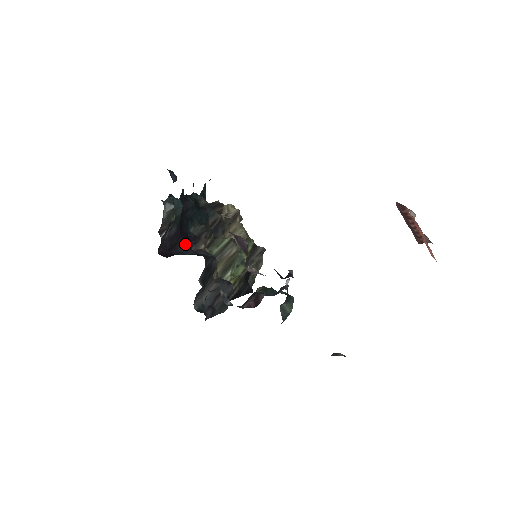
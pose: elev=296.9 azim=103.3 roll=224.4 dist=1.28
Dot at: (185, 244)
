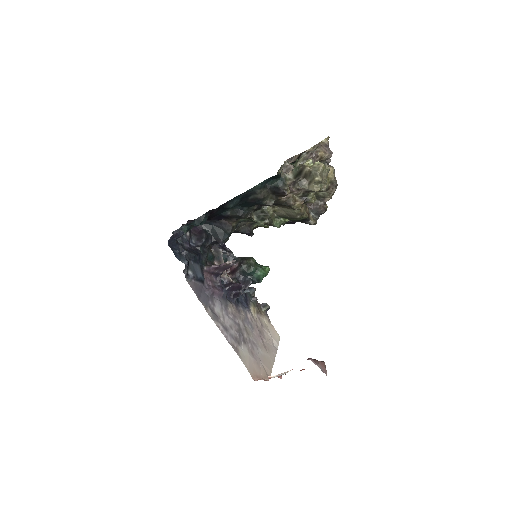
Dot at: (214, 220)
